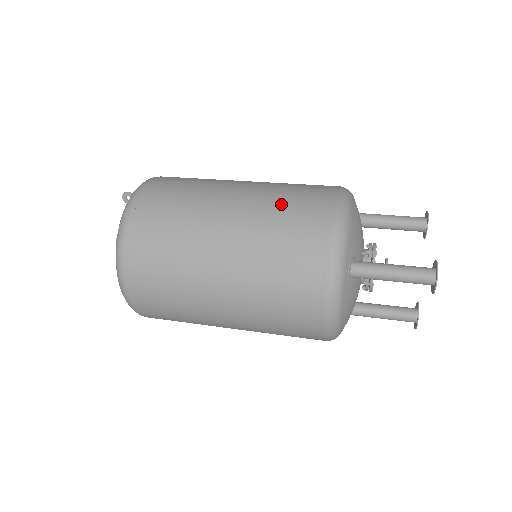
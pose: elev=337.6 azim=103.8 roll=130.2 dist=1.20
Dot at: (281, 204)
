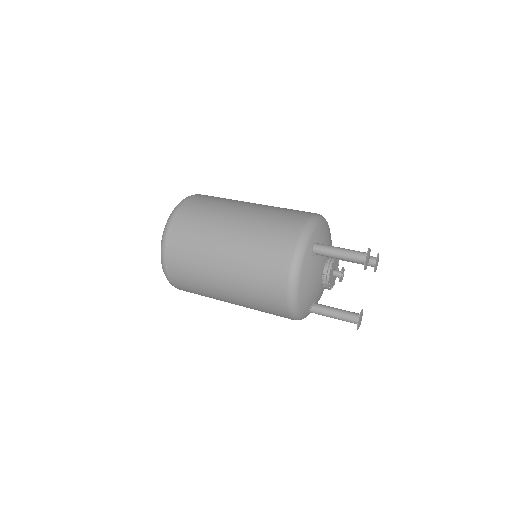
Dot at: (281, 208)
